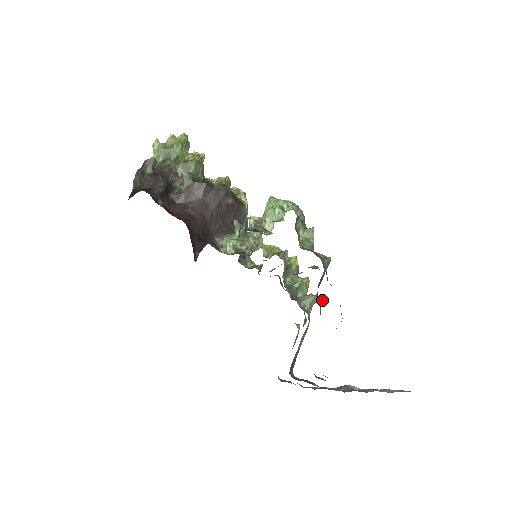
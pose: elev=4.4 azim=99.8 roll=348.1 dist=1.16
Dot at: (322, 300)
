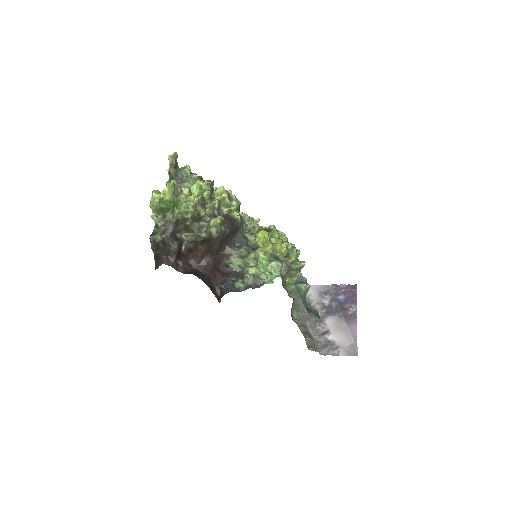
Dot at: occluded
